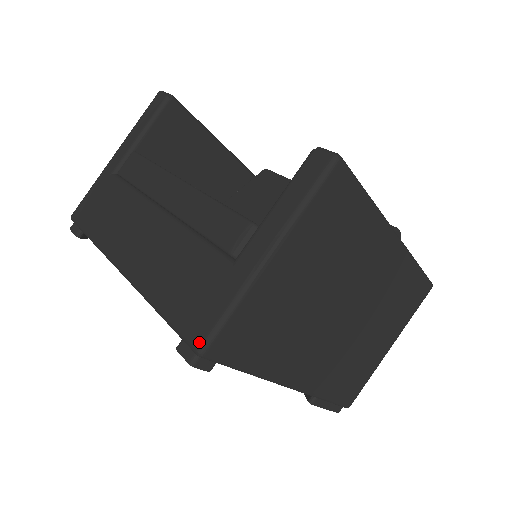
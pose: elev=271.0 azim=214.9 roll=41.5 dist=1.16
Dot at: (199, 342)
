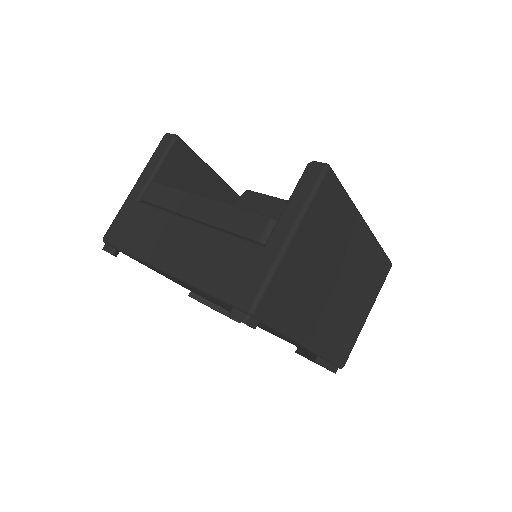
Dot at: (249, 305)
